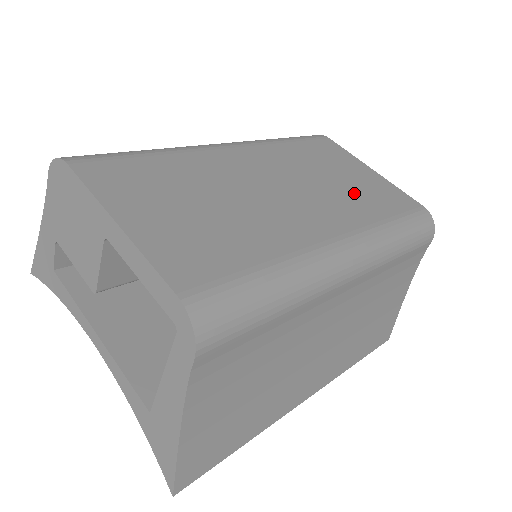
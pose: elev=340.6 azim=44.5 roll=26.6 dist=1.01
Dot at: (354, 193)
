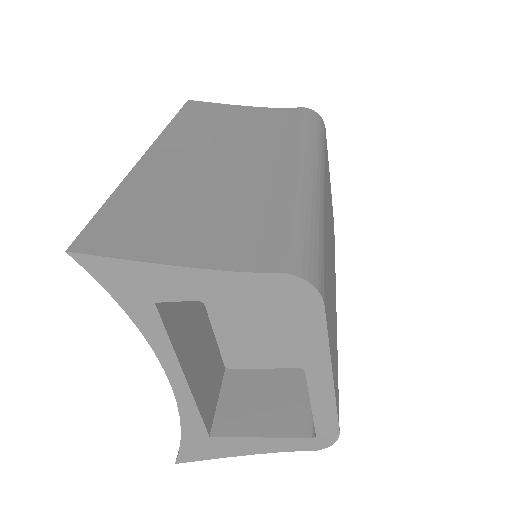
Dot at: occluded
